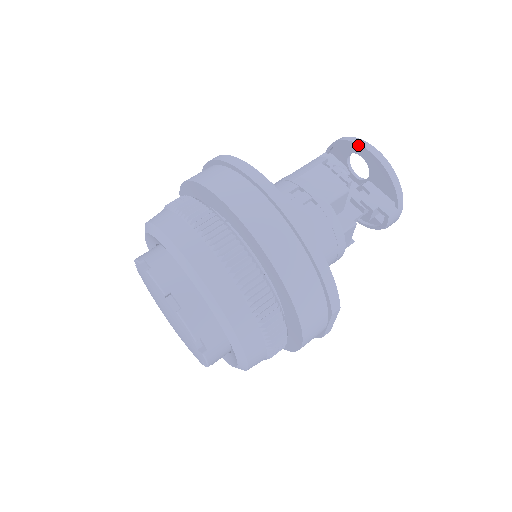
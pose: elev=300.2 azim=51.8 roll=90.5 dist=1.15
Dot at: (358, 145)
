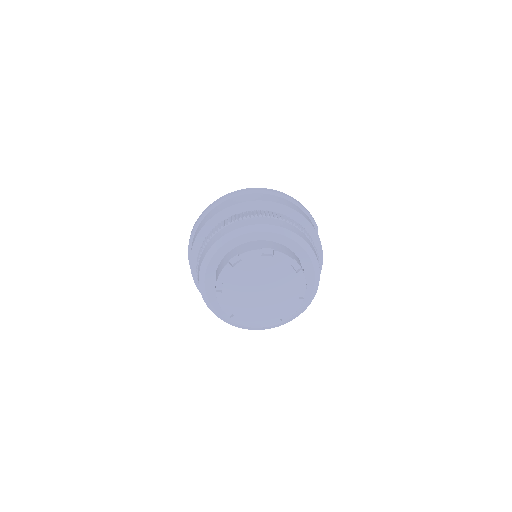
Dot at: occluded
